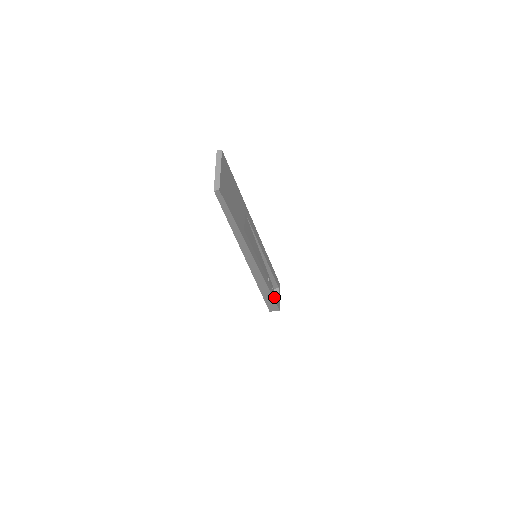
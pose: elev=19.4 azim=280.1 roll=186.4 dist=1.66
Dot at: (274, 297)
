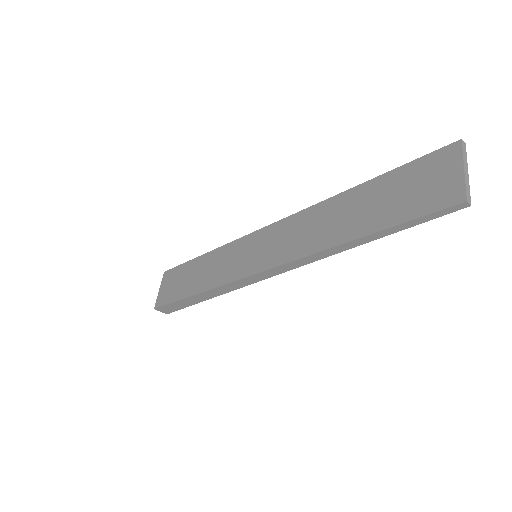
Dot at: occluded
